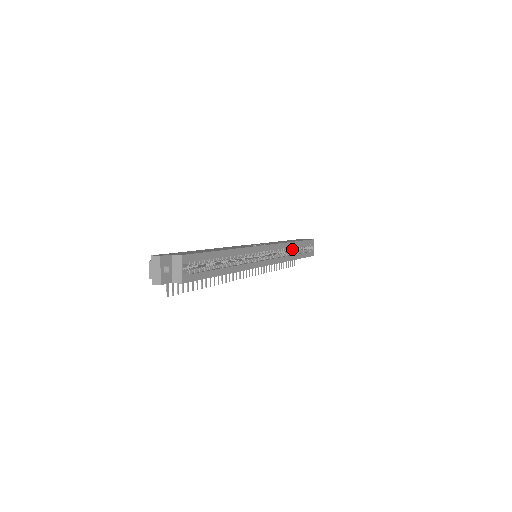
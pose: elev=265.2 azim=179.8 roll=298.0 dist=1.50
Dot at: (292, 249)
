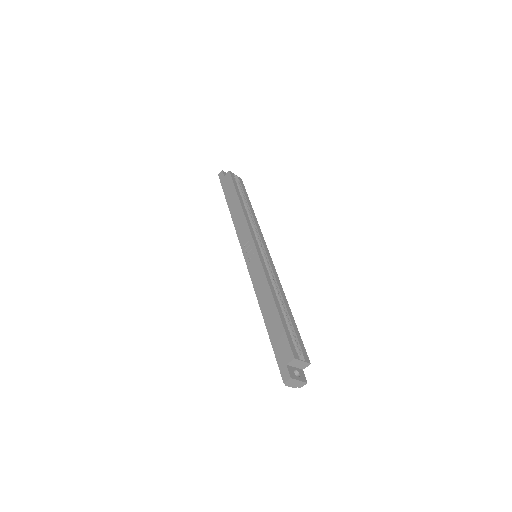
Dot at: occluded
